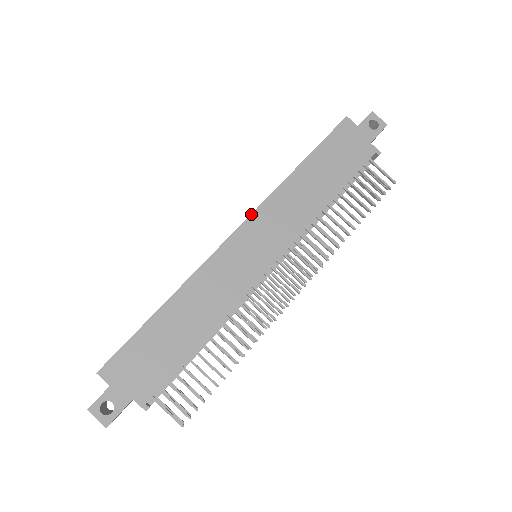
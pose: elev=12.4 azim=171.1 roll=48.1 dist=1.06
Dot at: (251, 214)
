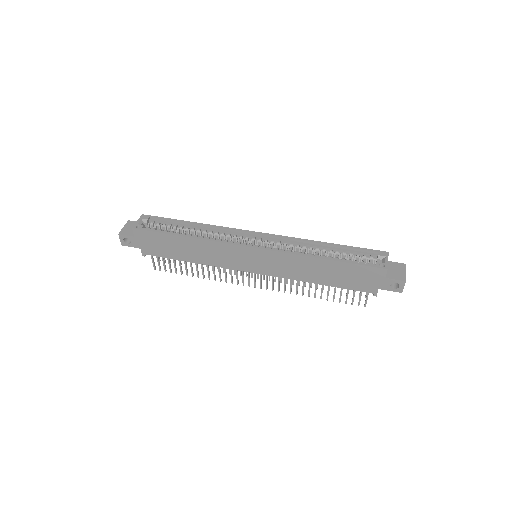
Dot at: (269, 250)
